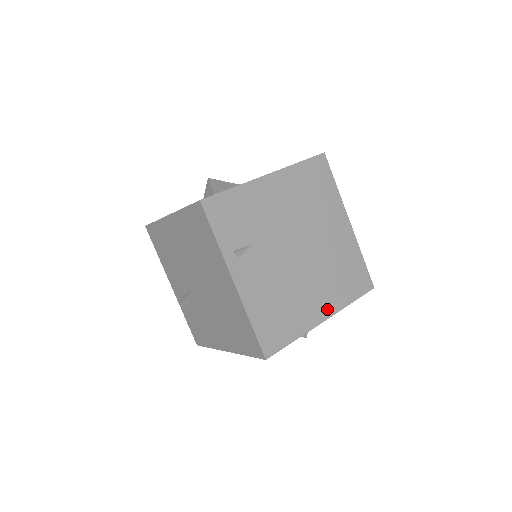
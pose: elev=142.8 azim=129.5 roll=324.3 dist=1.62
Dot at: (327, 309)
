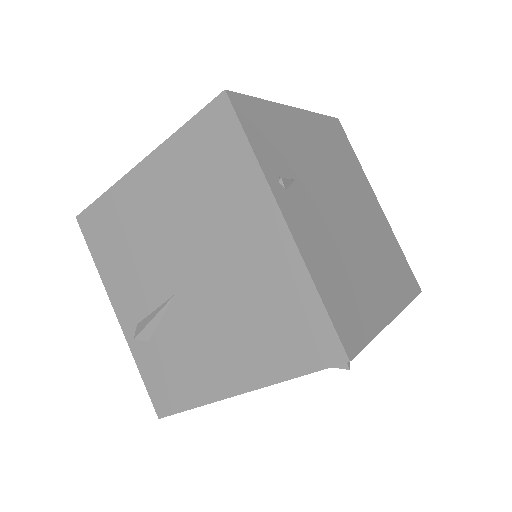
Dot at: (391, 303)
